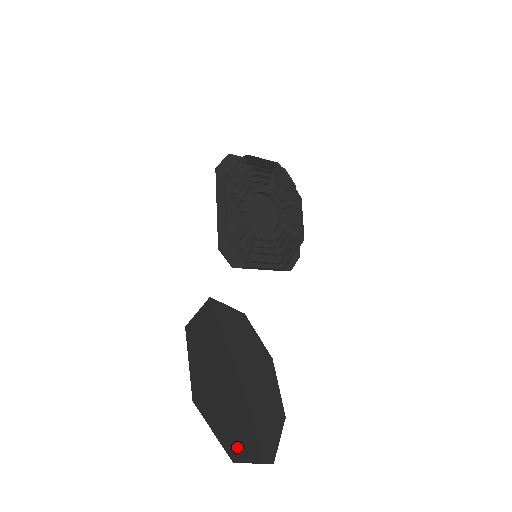
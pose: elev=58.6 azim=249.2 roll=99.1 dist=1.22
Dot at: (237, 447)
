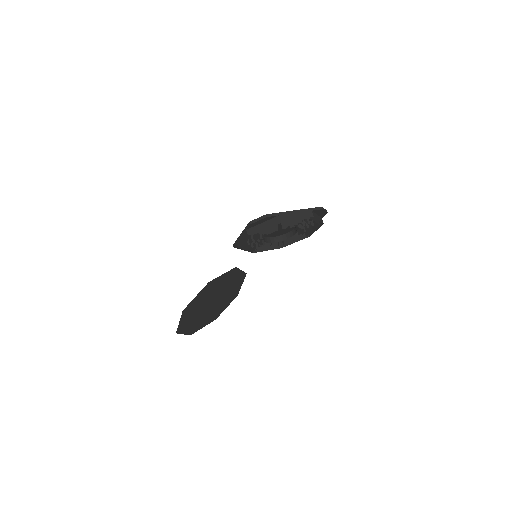
Dot at: (195, 329)
